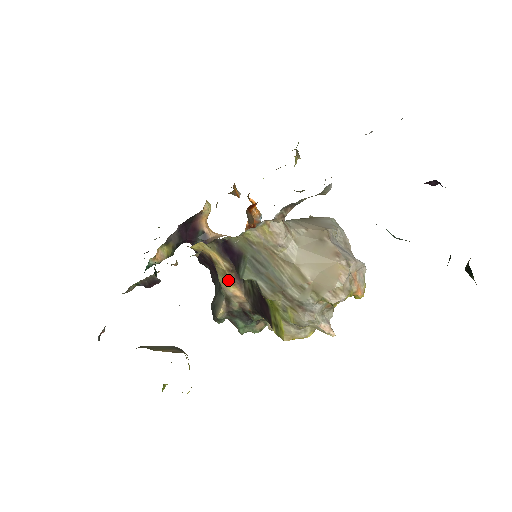
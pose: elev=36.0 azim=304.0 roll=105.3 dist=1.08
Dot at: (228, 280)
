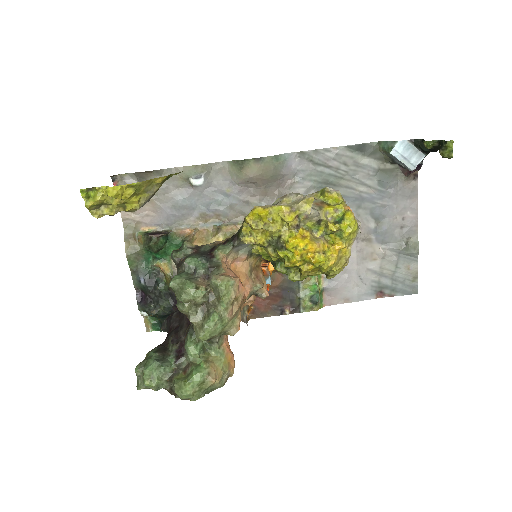
Dot at: occluded
